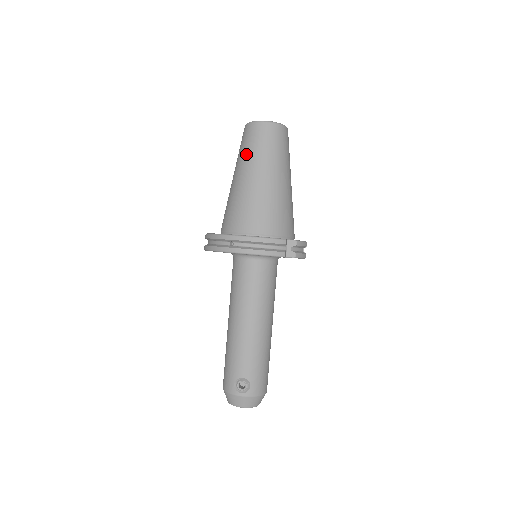
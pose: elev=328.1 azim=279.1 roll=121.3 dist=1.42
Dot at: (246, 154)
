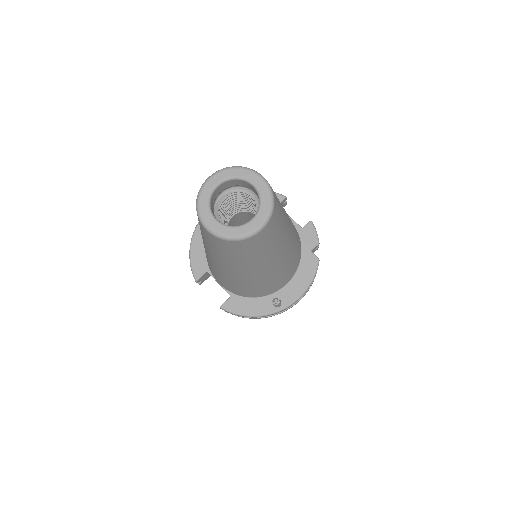
Dot at: (249, 262)
